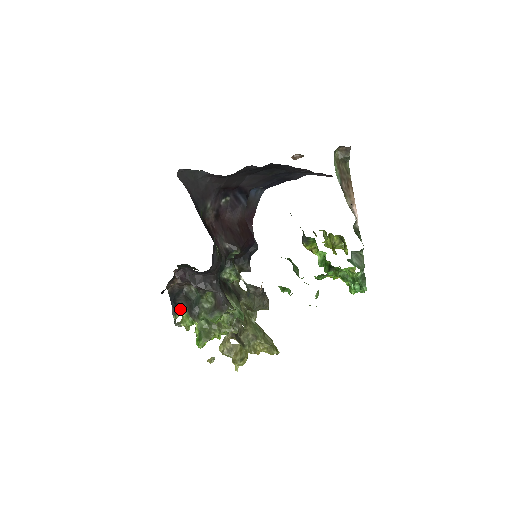
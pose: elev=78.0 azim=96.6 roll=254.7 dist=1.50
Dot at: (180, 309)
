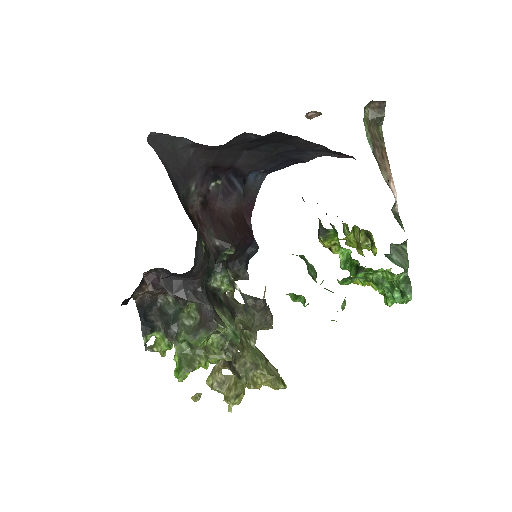
Dot at: (152, 327)
